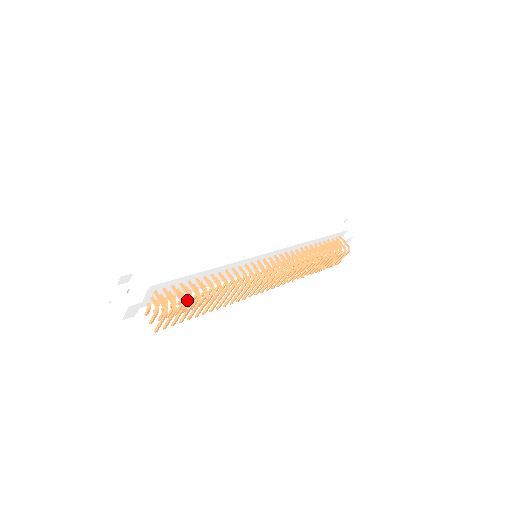
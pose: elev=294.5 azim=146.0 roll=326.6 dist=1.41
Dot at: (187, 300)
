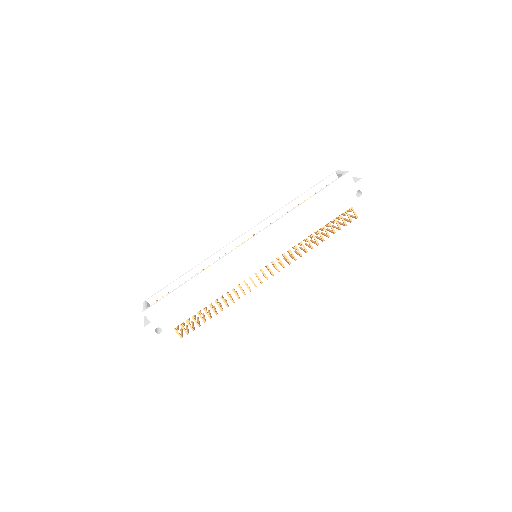
Dot at: occluded
